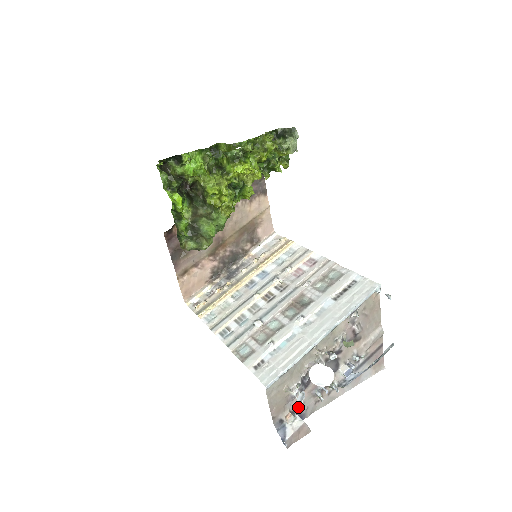
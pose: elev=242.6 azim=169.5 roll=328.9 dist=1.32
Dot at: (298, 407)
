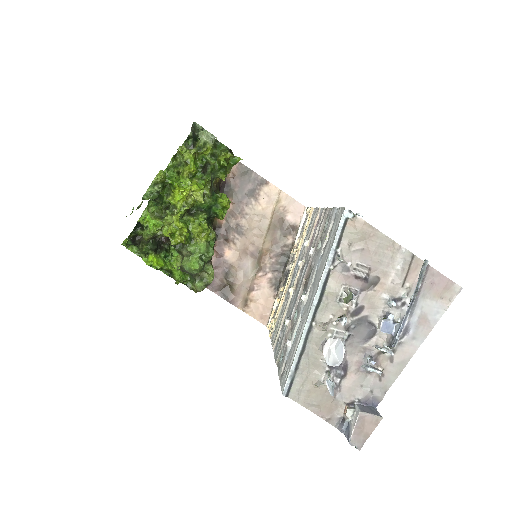
Dot at: (356, 395)
